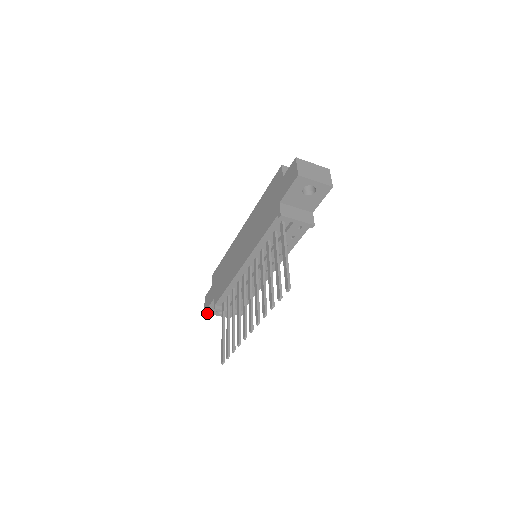
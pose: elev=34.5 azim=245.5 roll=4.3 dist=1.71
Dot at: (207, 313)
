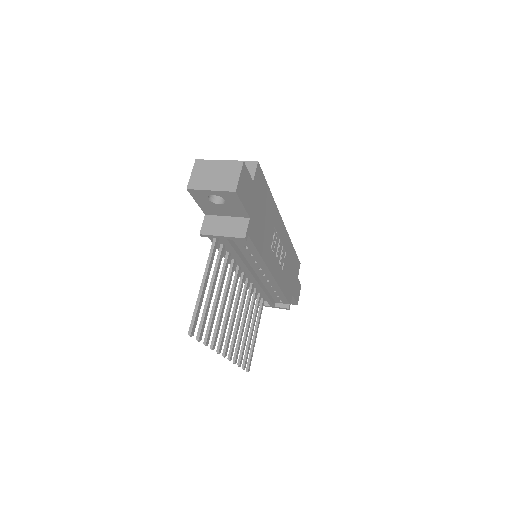
Dot at: occluded
